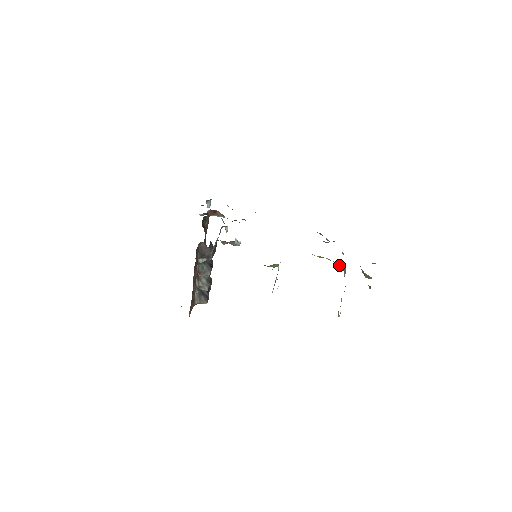
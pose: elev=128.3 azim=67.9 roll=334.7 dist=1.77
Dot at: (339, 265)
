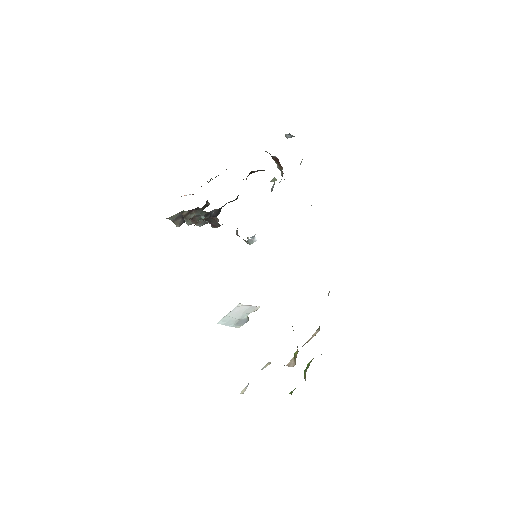
Dot at: (296, 352)
